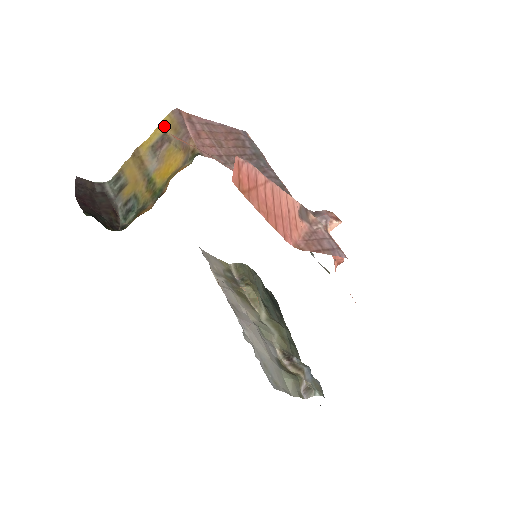
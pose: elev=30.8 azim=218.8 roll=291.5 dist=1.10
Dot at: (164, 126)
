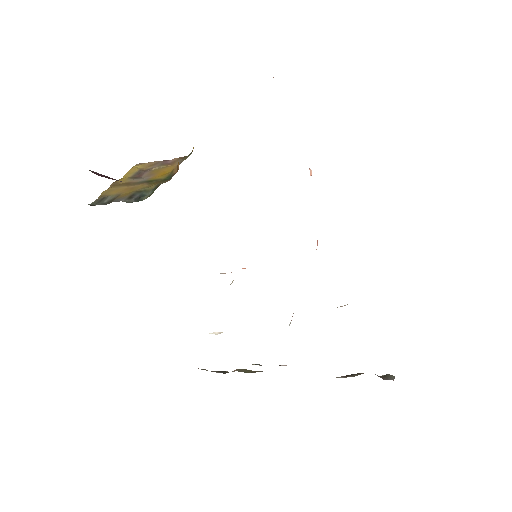
Dot at: (136, 169)
